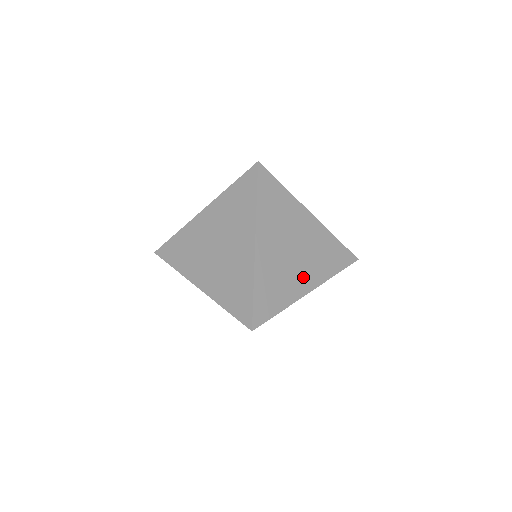
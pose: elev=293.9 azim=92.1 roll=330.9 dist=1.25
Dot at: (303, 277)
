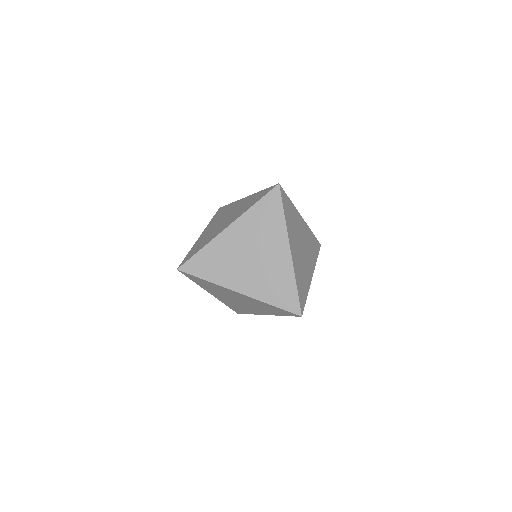
Dot at: occluded
